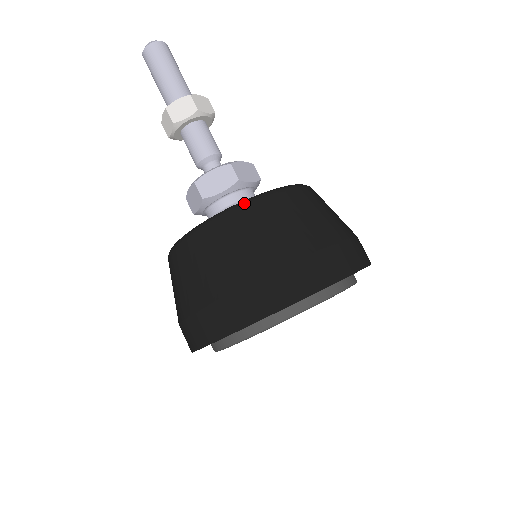
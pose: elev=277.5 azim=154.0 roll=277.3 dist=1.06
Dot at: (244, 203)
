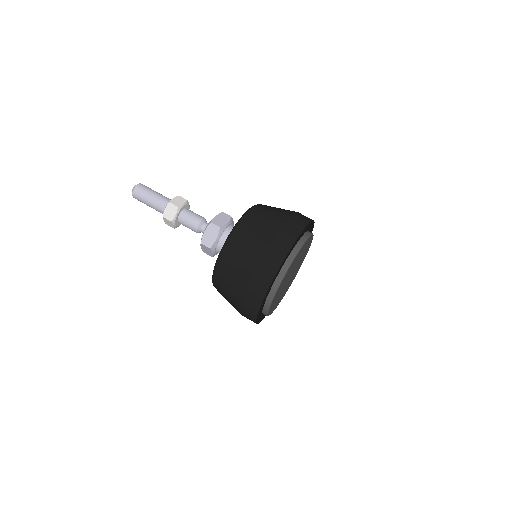
Dot at: (254, 206)
